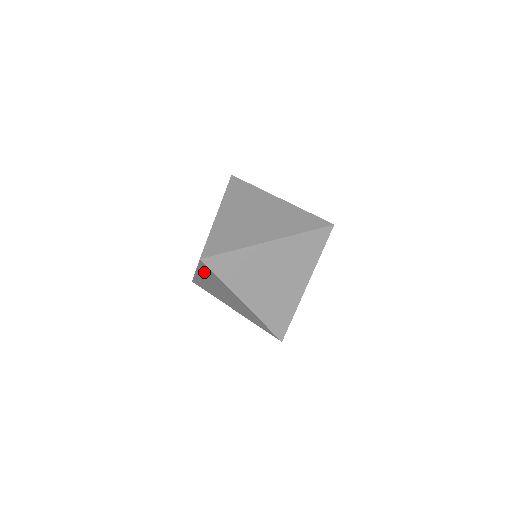
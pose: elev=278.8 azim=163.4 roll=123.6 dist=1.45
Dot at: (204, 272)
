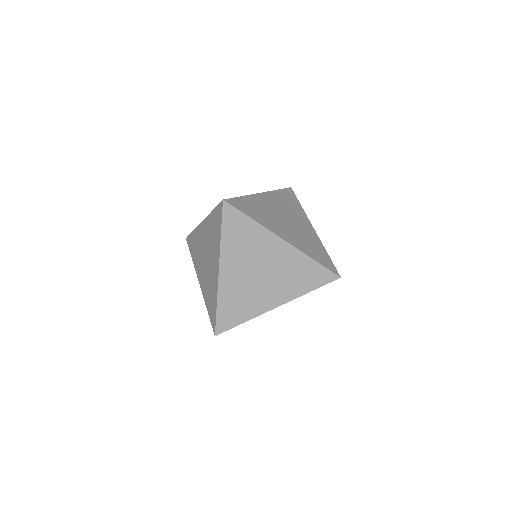
Dot at: (230, 240)
